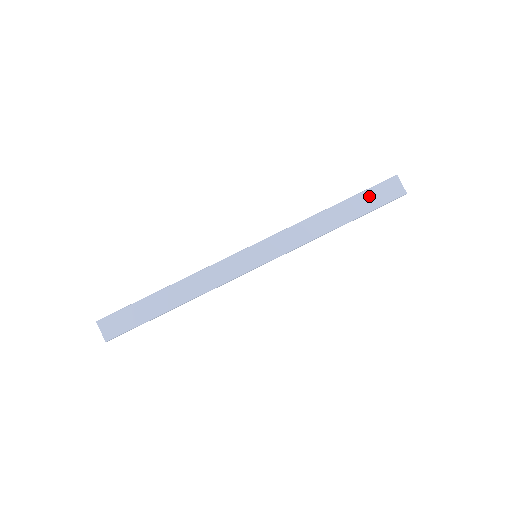
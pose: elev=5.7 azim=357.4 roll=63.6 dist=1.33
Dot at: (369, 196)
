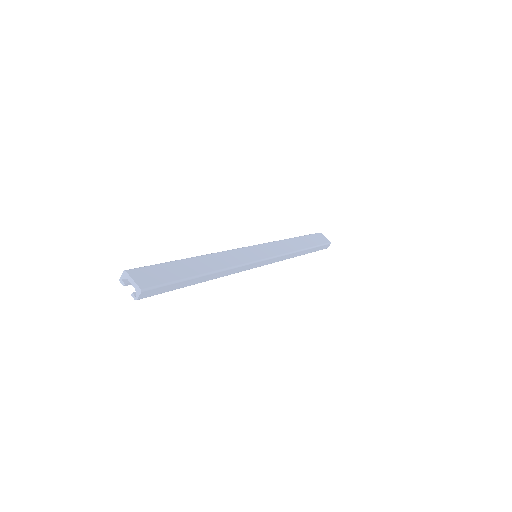
Dot at: (312, 238)
